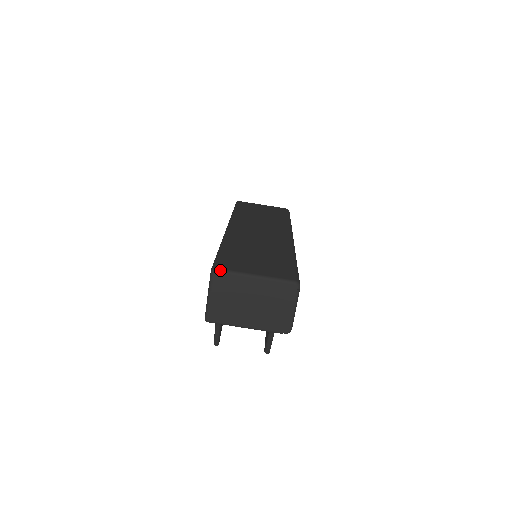
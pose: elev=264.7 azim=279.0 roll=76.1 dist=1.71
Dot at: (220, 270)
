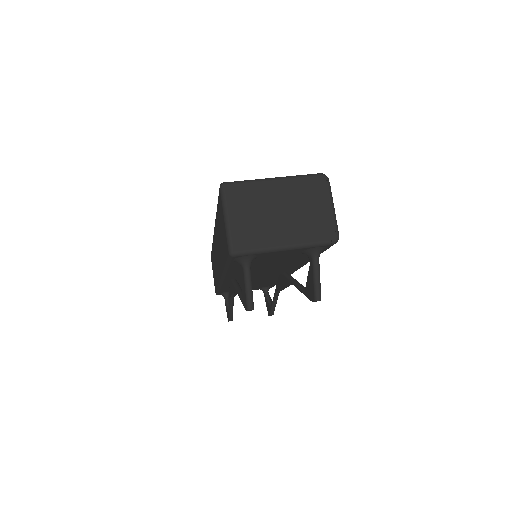
Dot at: (231, 182)
